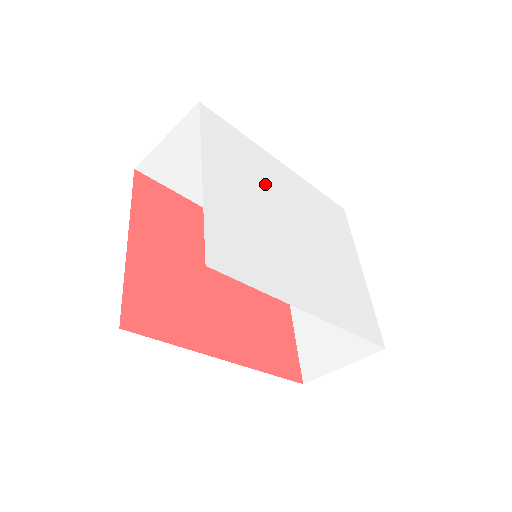
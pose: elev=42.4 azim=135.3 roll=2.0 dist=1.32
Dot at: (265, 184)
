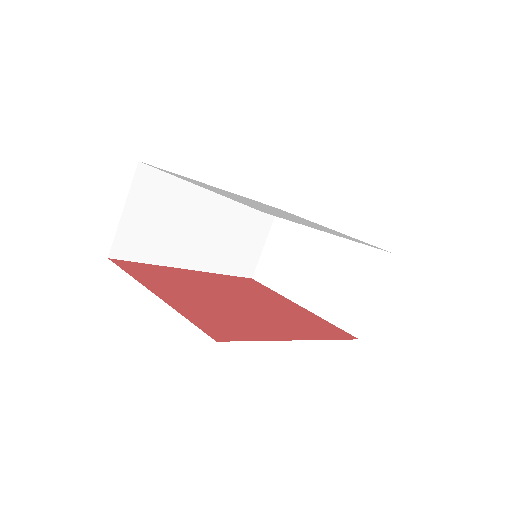
Dot at: occluded
